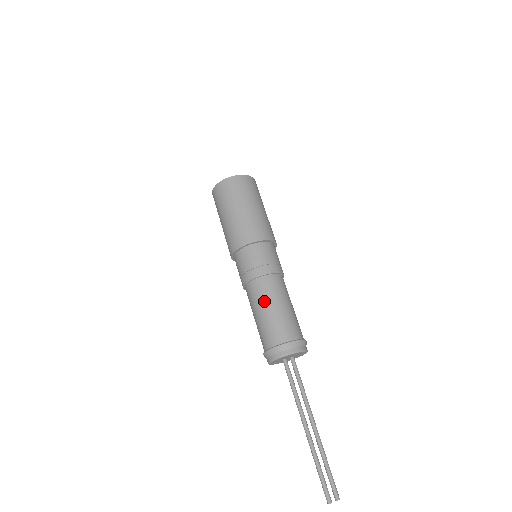
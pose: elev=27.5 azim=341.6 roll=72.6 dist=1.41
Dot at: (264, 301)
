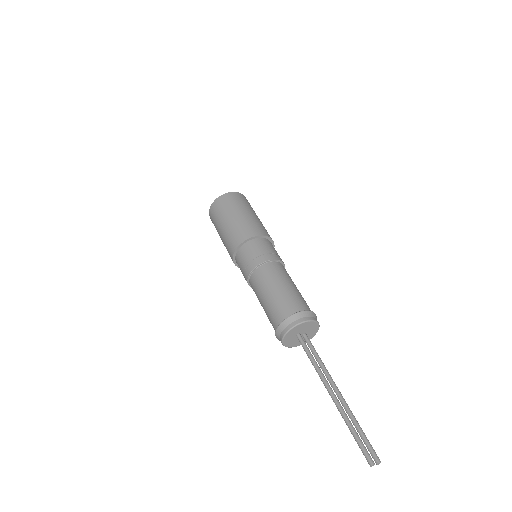
Dot at: (274, 280)
